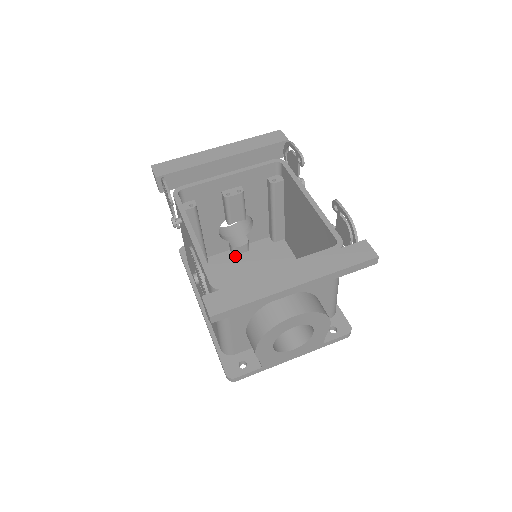
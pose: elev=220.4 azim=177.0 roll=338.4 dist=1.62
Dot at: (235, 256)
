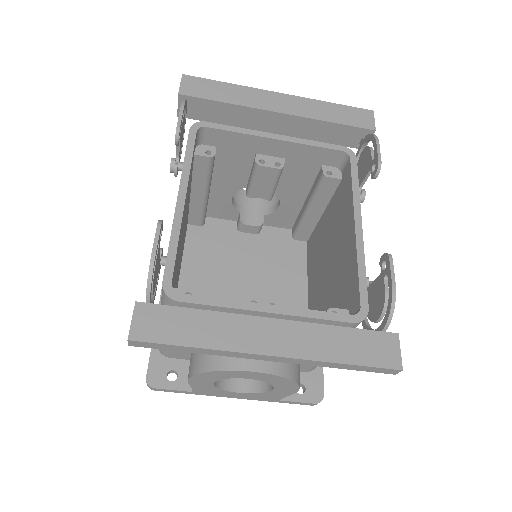
Dot at: (239, 232)
